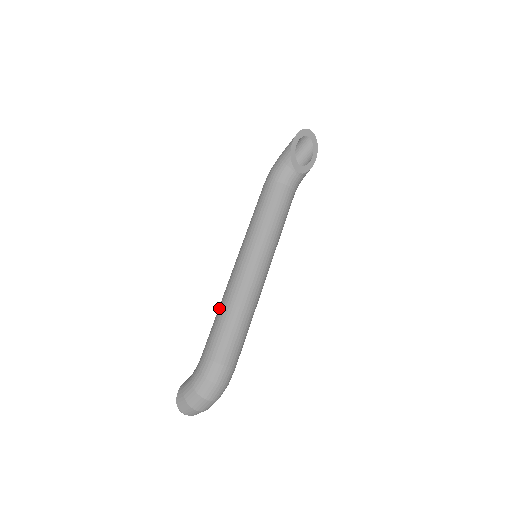
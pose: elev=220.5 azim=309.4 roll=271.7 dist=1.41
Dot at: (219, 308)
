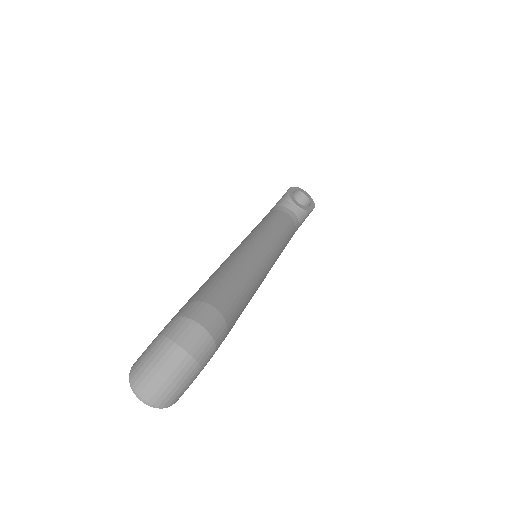
Dot at: occluded
